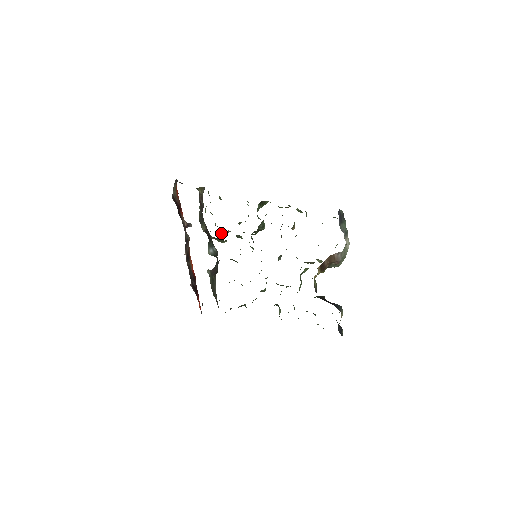
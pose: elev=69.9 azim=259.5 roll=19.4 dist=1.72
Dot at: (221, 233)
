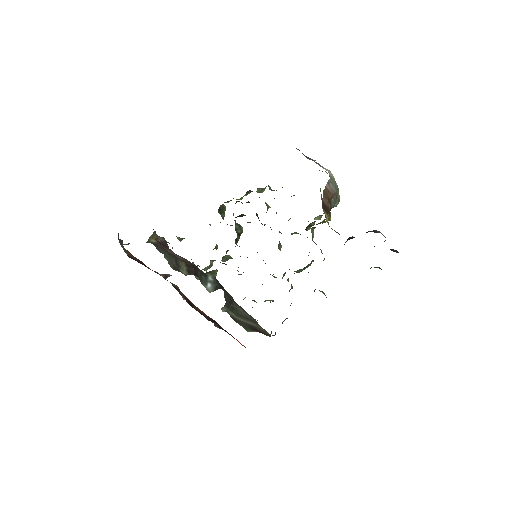
Dot at: (206, 269)
